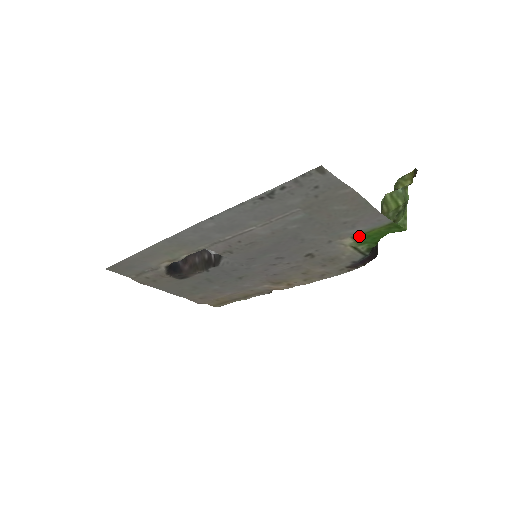
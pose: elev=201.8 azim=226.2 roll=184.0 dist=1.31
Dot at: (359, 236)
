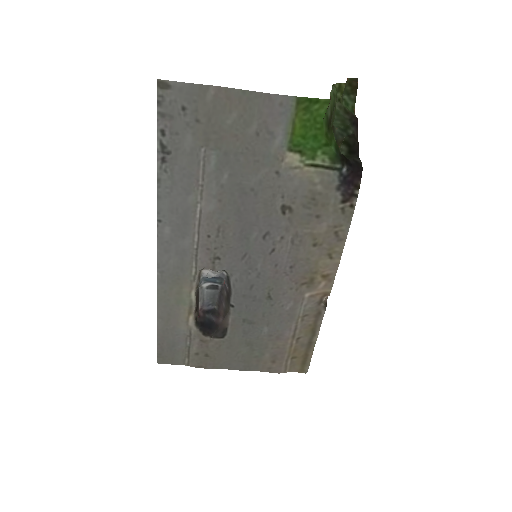
Dot at: (293, 143)
